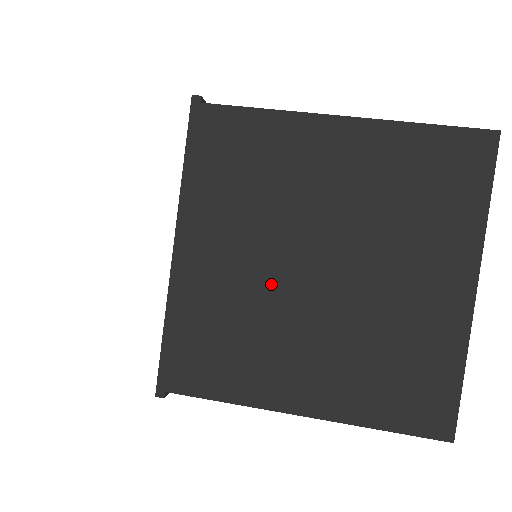
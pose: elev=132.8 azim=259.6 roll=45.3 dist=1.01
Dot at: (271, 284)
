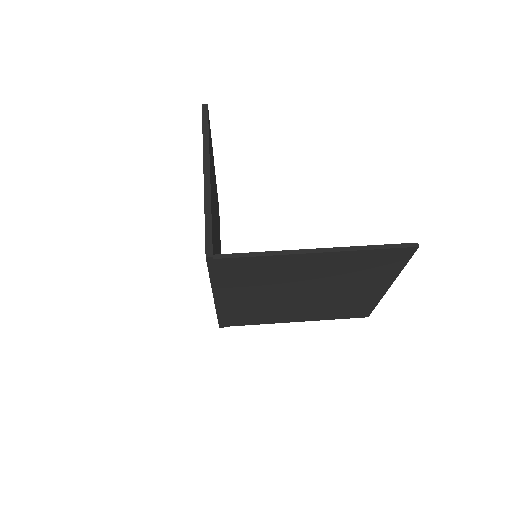
Dot at: (275, 300)
